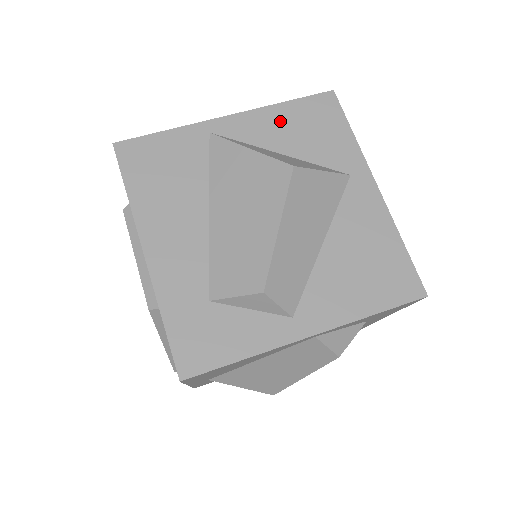
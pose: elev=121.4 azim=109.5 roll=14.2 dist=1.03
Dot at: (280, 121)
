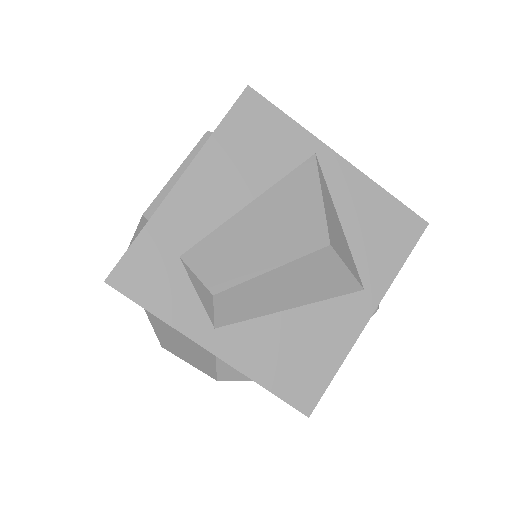
Dot at: (368, 201)
